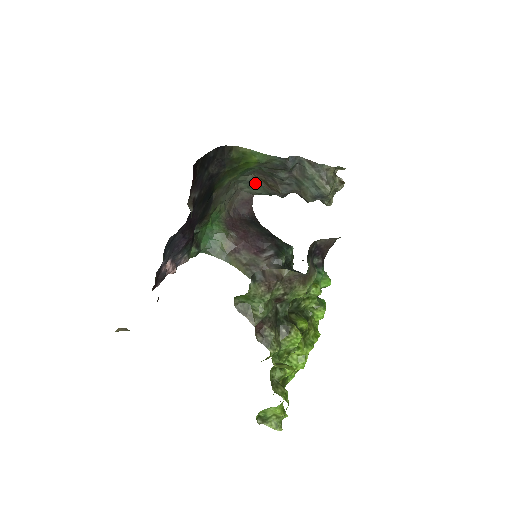
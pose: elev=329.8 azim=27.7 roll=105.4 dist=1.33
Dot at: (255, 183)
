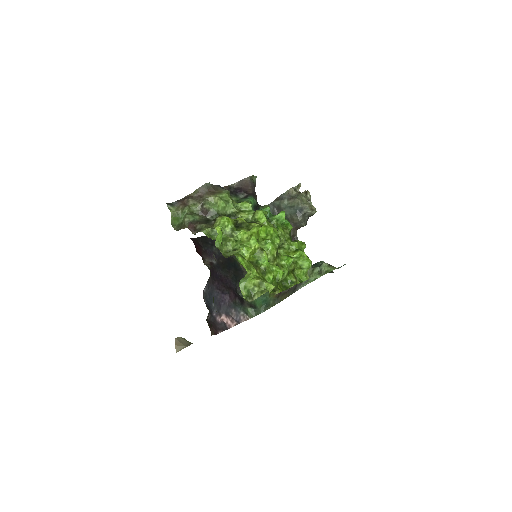
Dot at: occluded
